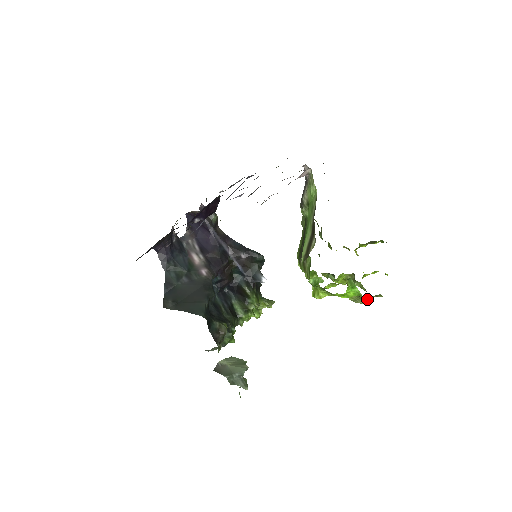
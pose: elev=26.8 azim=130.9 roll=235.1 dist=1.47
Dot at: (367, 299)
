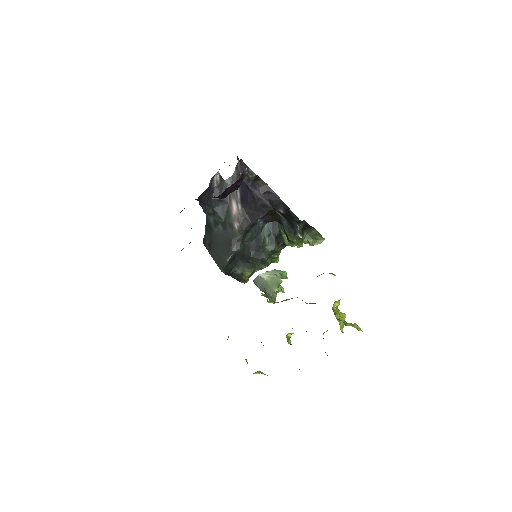
Dot at: occluded
